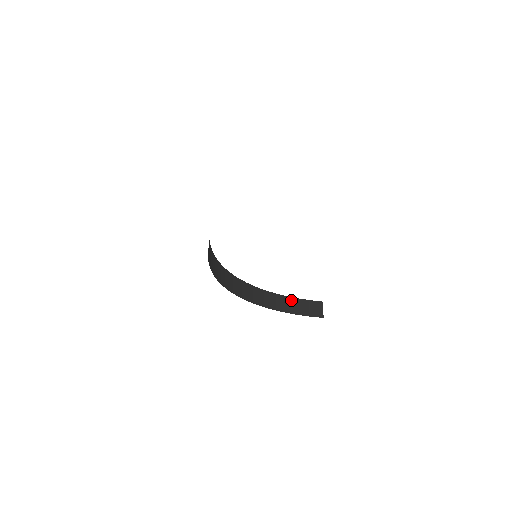
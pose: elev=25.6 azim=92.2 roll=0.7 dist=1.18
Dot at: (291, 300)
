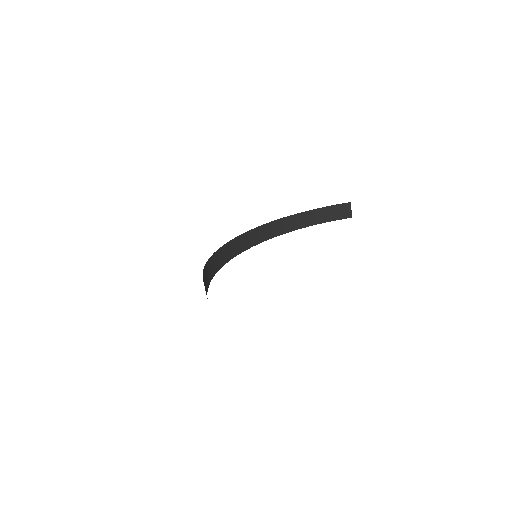
Dot at: (318, 211)
